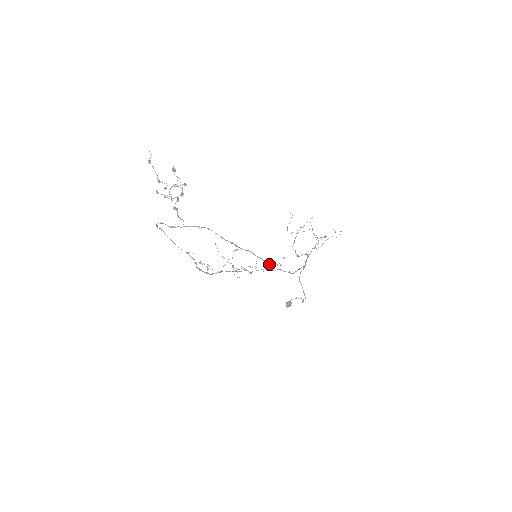
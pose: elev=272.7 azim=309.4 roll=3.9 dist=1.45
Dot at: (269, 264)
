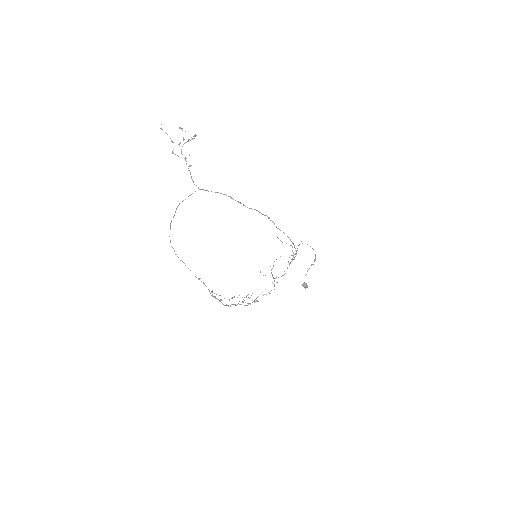
Dot at: occluded
